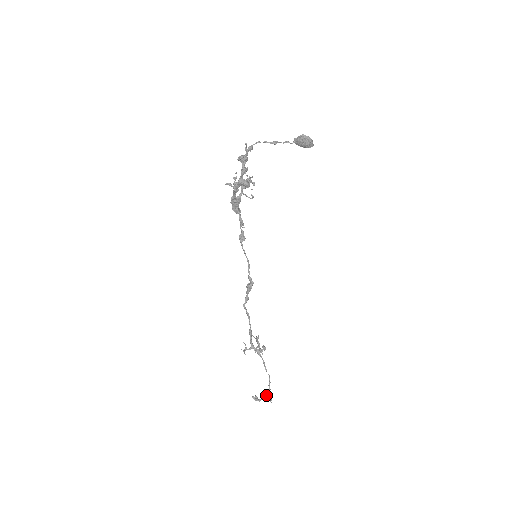
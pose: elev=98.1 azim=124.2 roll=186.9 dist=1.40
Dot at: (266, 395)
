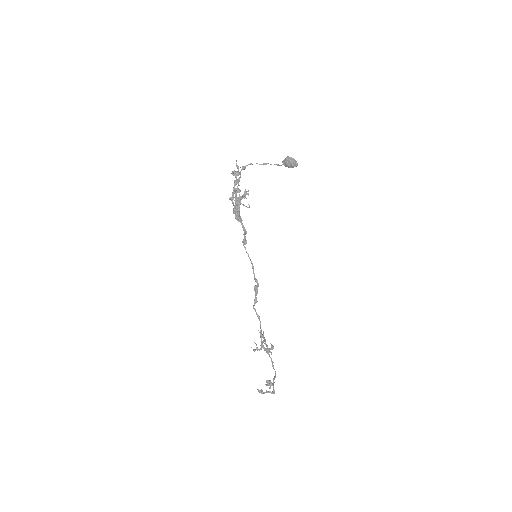
Dot at: (267, 384)
